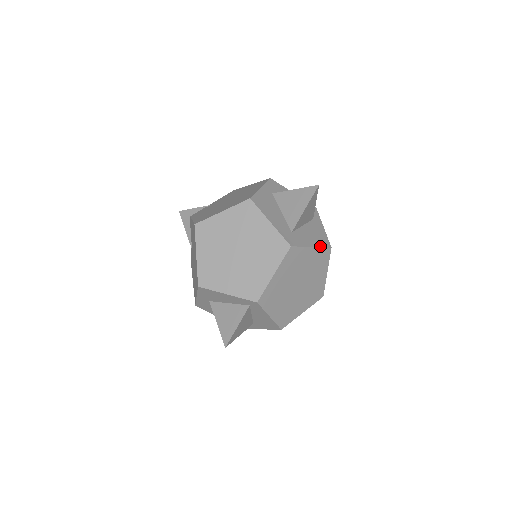
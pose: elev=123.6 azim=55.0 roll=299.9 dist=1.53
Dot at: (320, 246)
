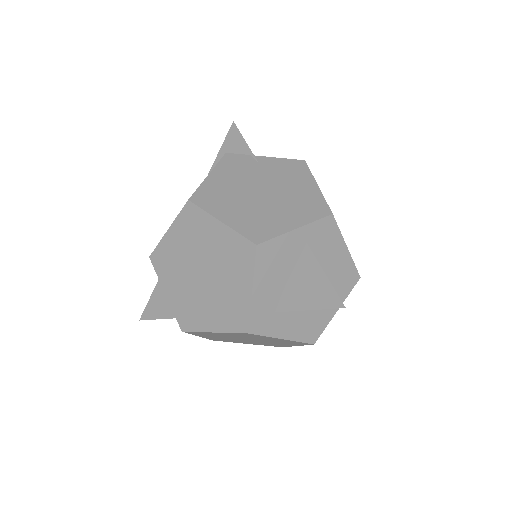
Dot at: (298, 340)
